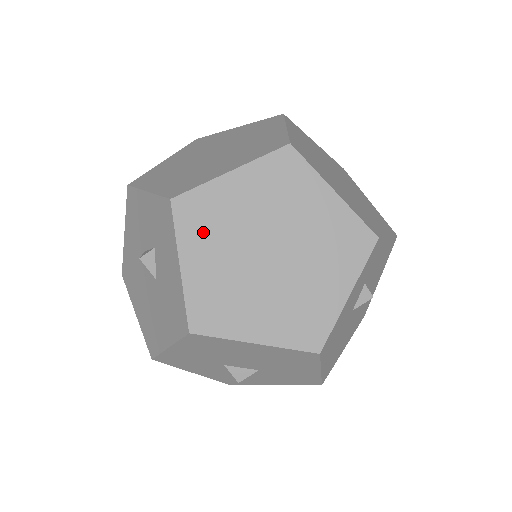
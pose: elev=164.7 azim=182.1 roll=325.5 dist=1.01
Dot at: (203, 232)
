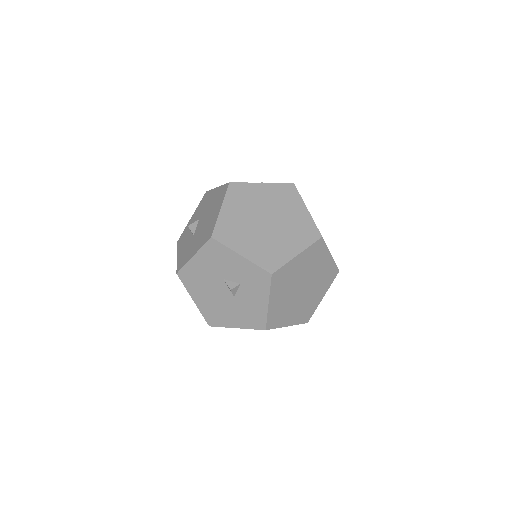
Dot at: (281, 286)
